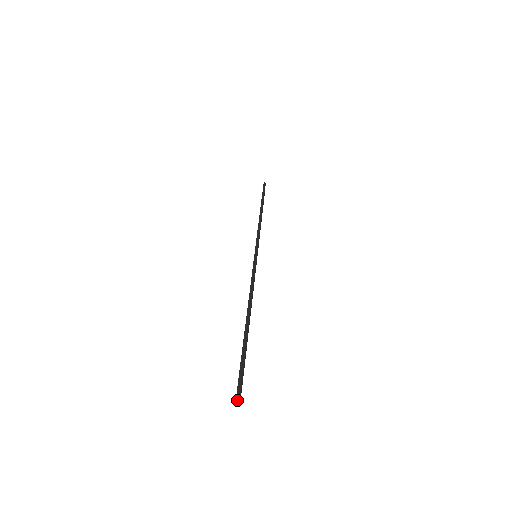
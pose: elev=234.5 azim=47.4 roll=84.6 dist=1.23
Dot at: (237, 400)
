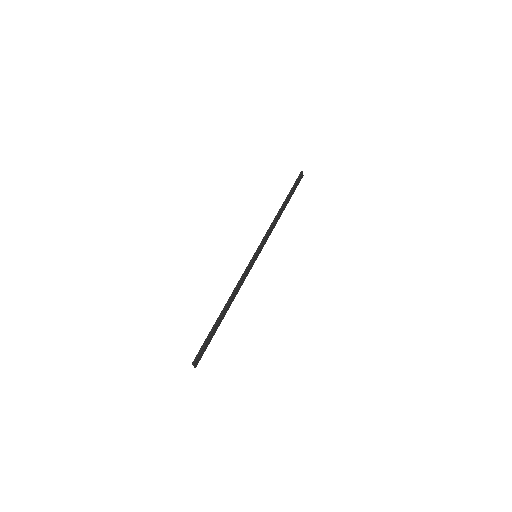
Dot at: (194, 366)
